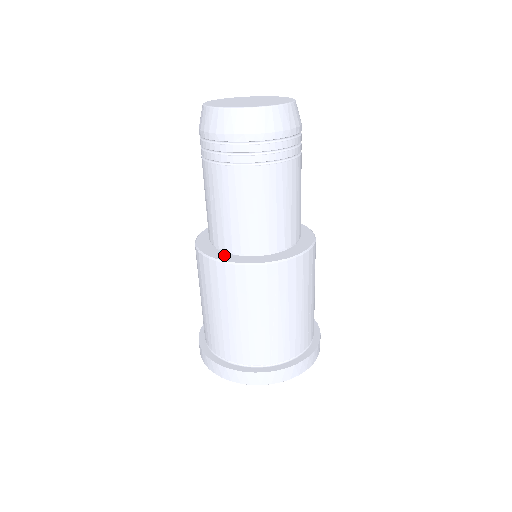
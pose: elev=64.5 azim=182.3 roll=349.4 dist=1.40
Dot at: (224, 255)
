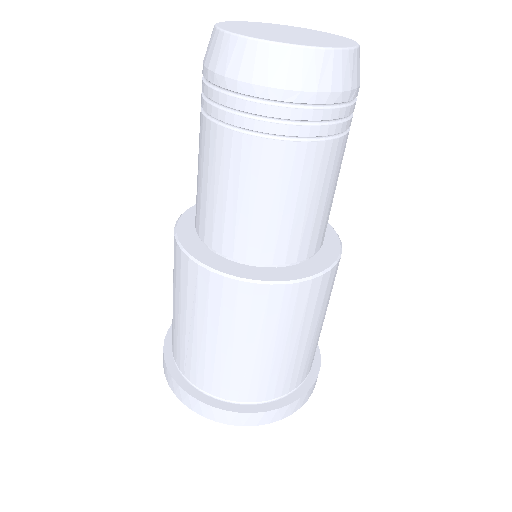
Dot at: (191, 221)
